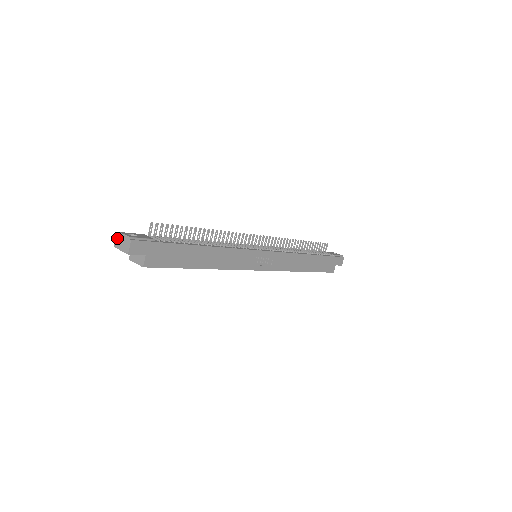
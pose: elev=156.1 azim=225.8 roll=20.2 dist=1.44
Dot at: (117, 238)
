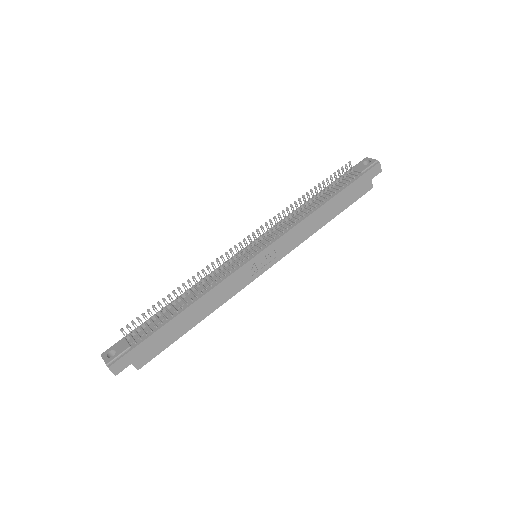
Dot at: occluded
